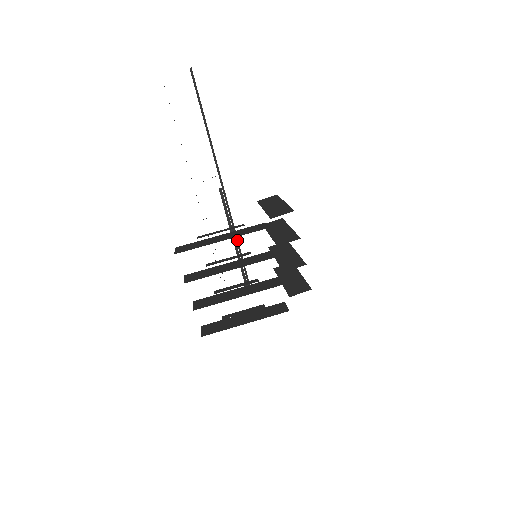
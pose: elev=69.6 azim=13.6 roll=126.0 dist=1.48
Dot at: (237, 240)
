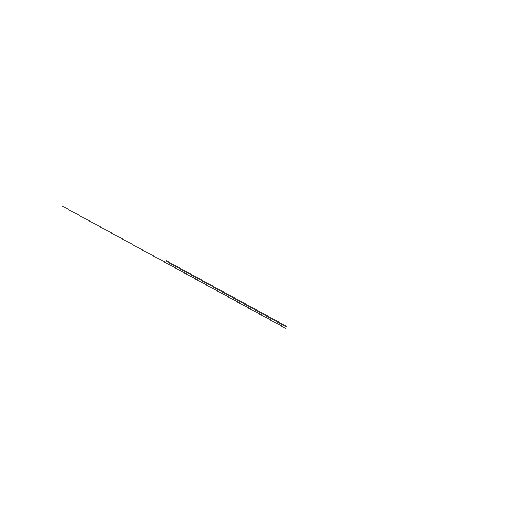
Dot at: occluded
